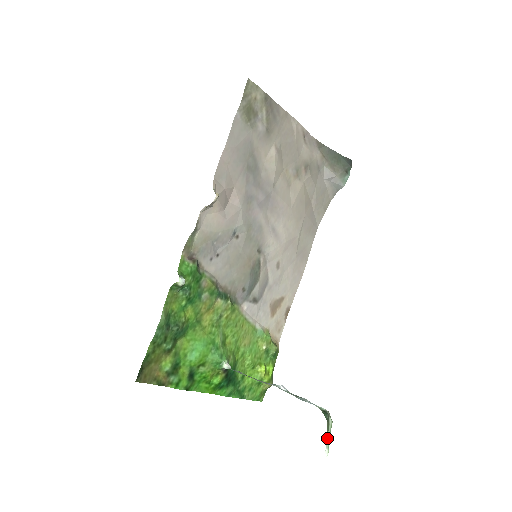
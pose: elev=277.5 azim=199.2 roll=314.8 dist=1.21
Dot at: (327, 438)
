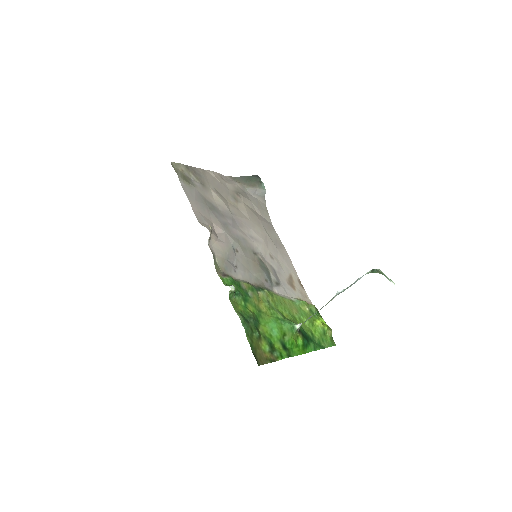
Dot at: (386, 277)
